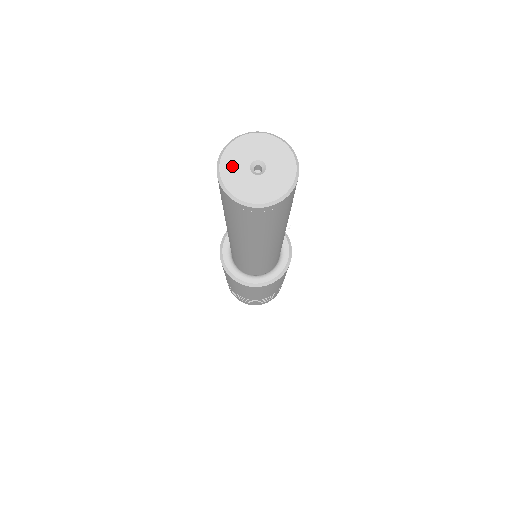
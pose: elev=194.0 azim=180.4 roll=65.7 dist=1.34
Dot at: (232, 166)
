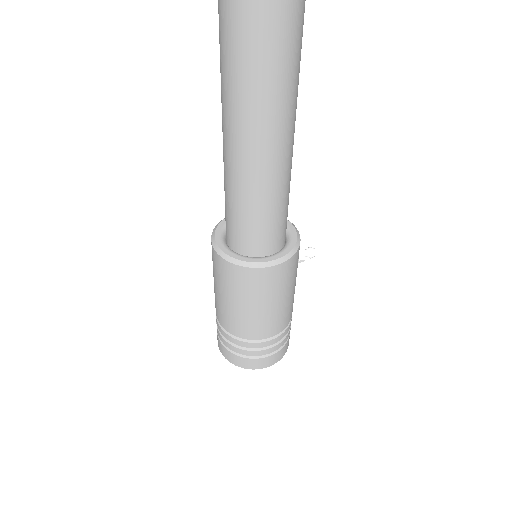
Dot at: out of frame
